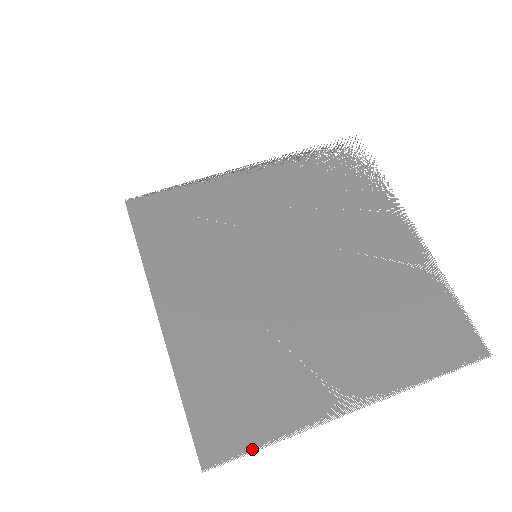
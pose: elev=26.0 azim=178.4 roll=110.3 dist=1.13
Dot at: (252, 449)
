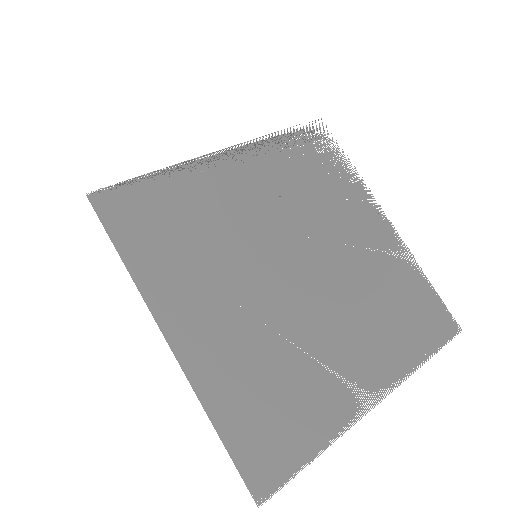
Dot at: (300, 468)
